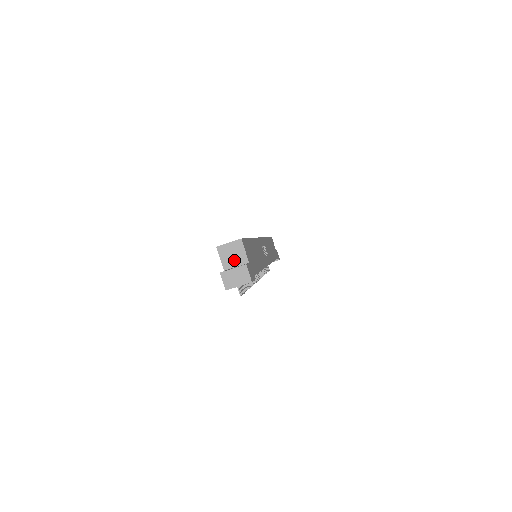
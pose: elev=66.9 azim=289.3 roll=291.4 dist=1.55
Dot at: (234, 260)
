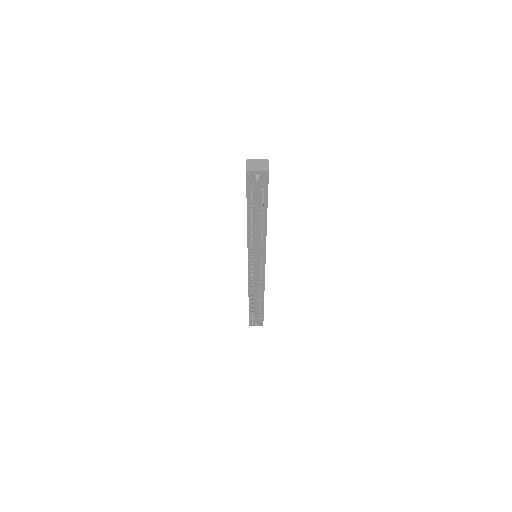
Dot at: occluded
